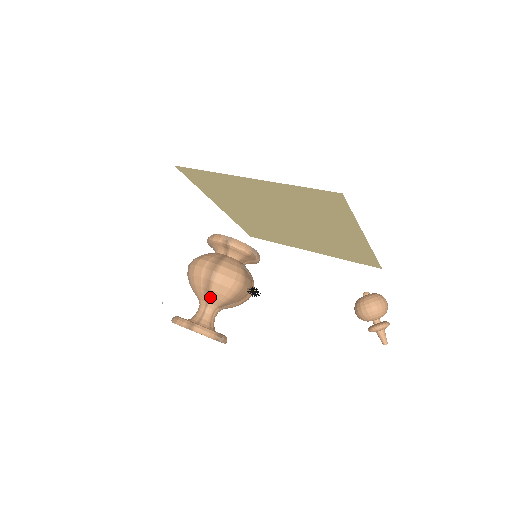
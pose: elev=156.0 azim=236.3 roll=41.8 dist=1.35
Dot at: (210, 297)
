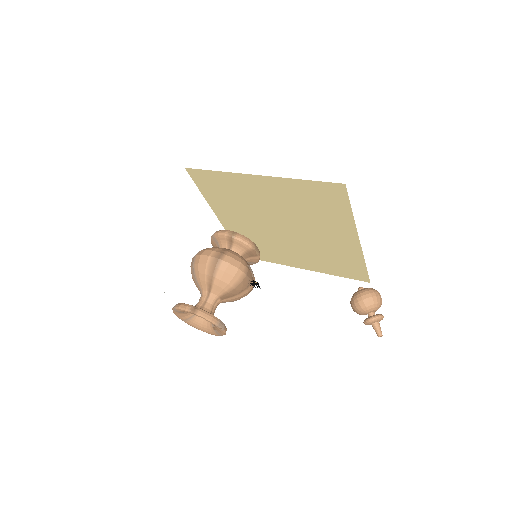
Dot at: (213, 285)
